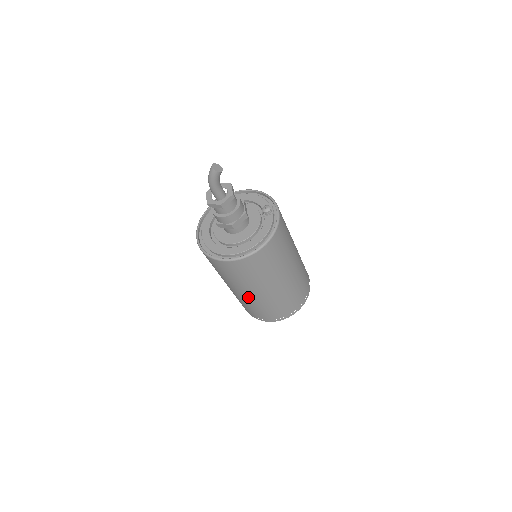
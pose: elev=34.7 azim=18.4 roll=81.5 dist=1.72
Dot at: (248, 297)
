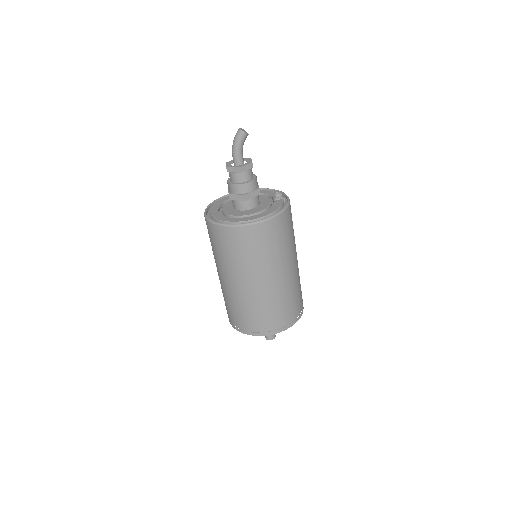
Dot at: (243, 290)
